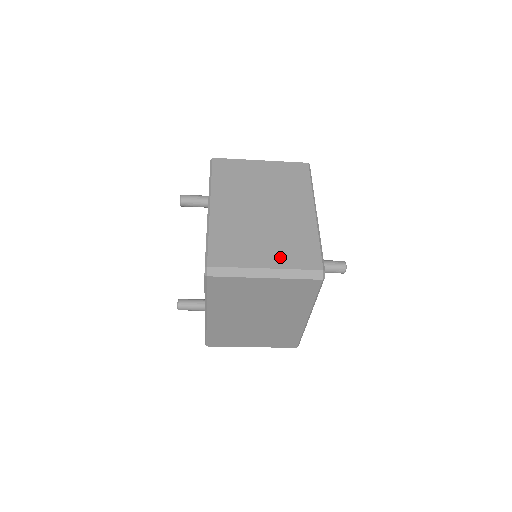
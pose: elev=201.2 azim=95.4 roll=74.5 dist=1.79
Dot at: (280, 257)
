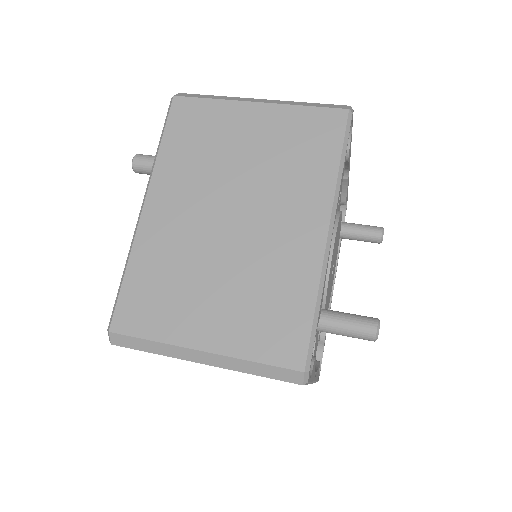
Dot at: (232, 330)
